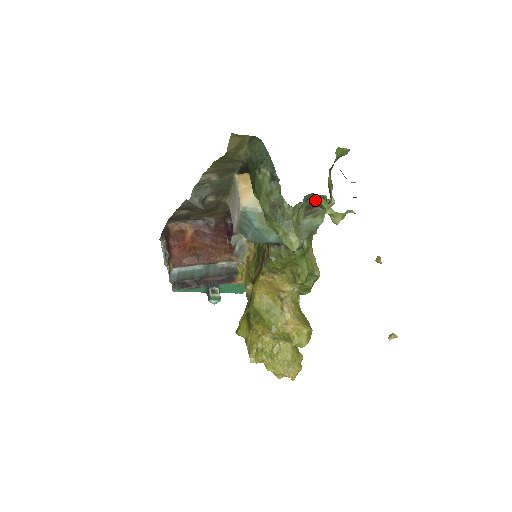
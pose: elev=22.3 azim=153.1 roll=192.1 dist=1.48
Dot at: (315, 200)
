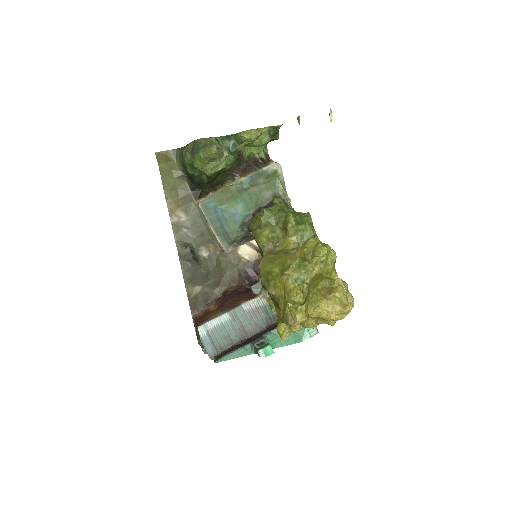
Dot at: (231, 140)
